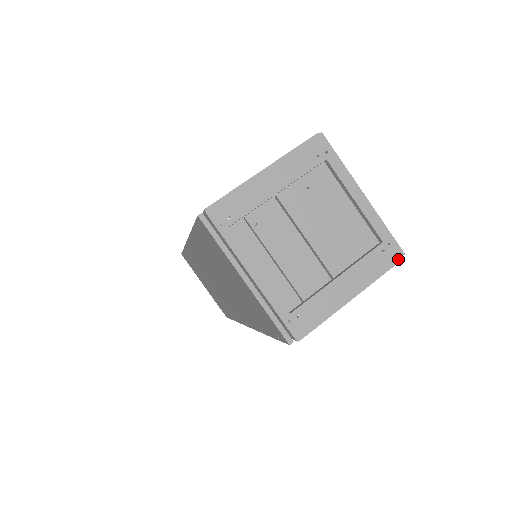
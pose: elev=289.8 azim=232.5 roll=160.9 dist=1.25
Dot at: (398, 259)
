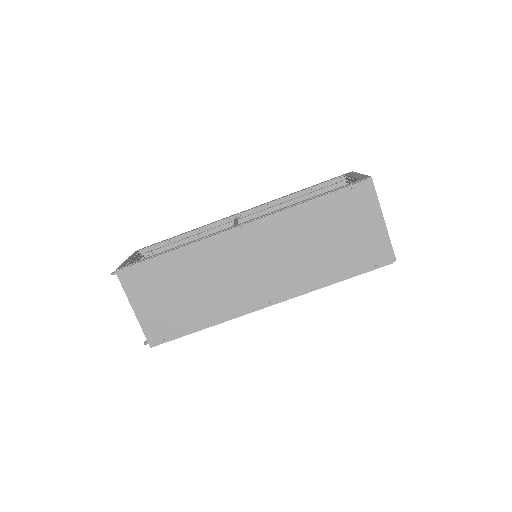
Dot at: occluded
